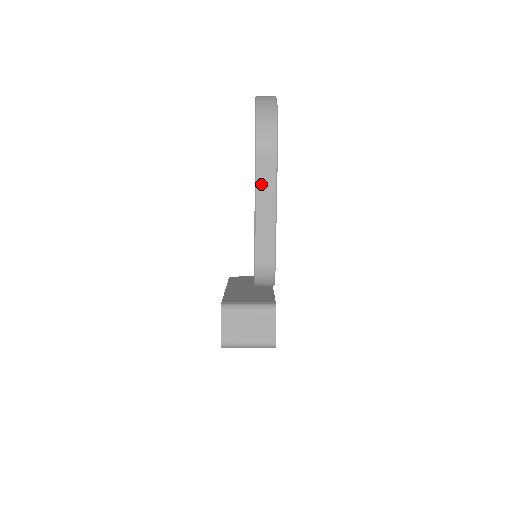
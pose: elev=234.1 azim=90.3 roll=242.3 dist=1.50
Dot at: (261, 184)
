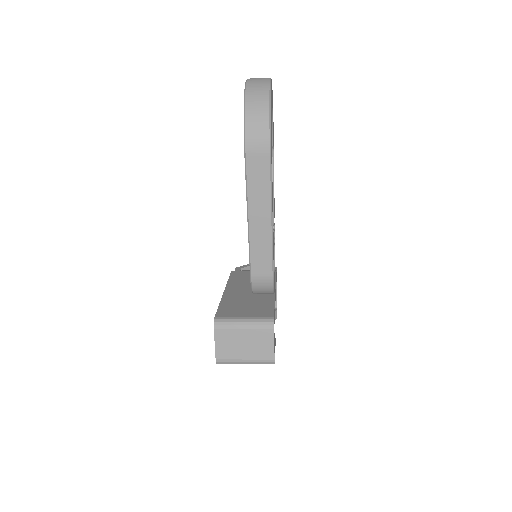
Dot at: (253, 188)
